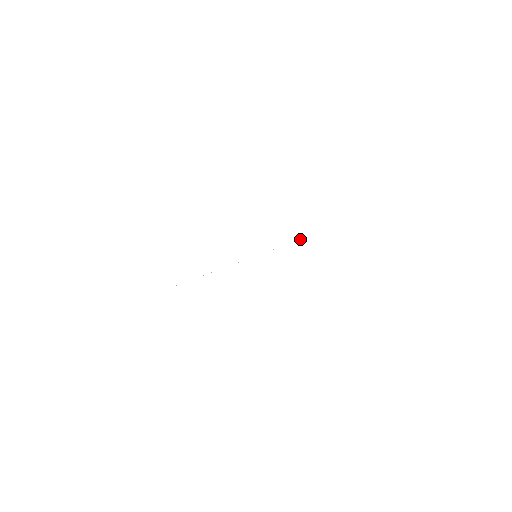
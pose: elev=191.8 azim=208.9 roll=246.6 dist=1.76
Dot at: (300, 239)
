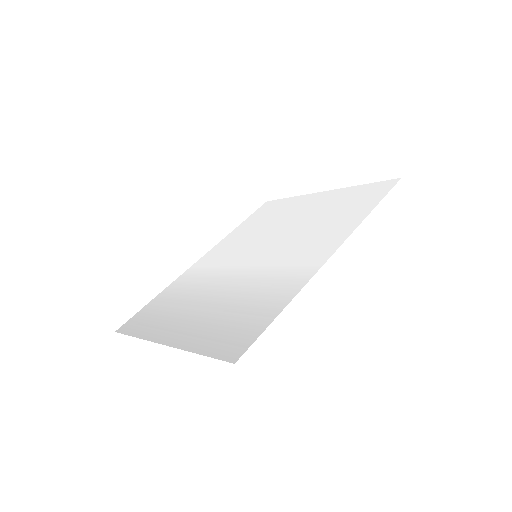
Dot at: (310, 227)
